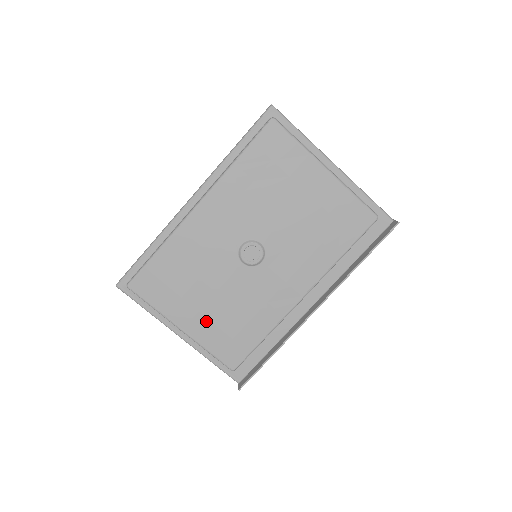
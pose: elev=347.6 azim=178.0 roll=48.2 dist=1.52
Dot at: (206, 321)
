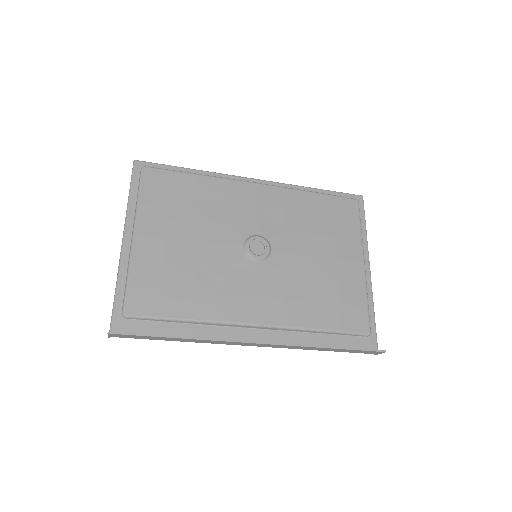
Dot at: (162, 251)
